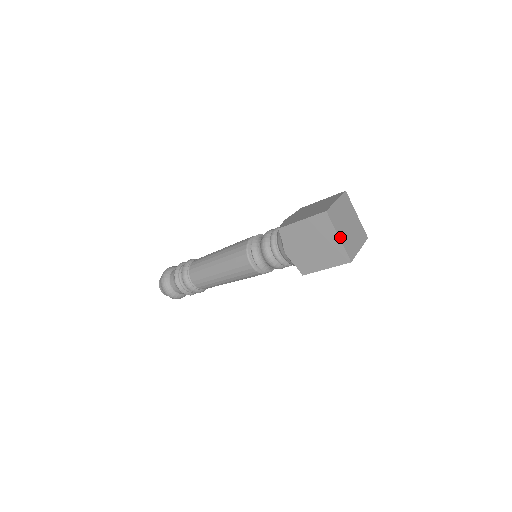
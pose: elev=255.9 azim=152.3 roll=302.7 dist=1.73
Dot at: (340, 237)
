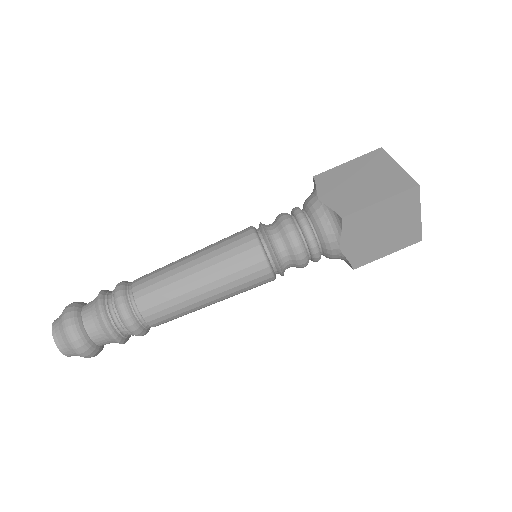
Dot at: (419, 214)
